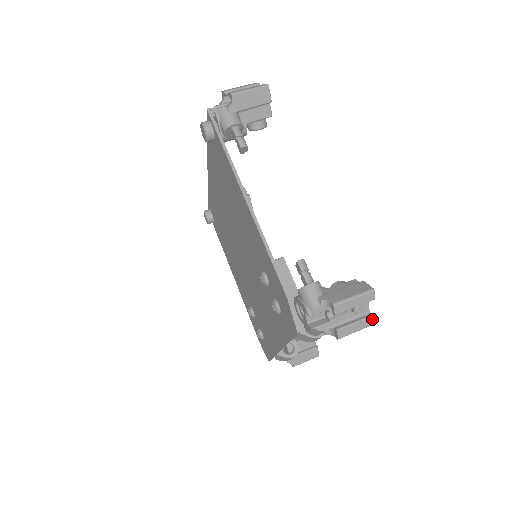
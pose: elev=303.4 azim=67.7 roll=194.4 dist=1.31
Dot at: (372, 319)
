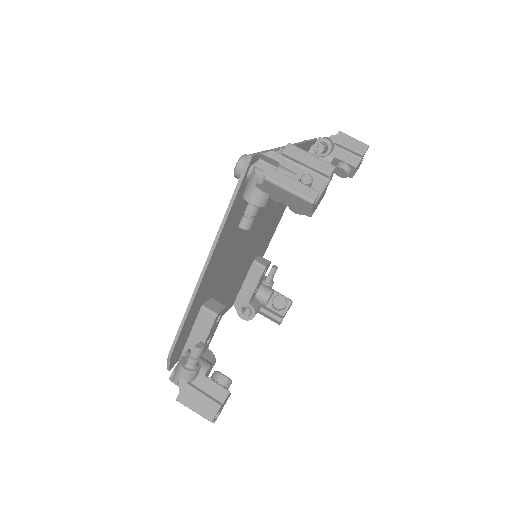
Dot at: occluded
